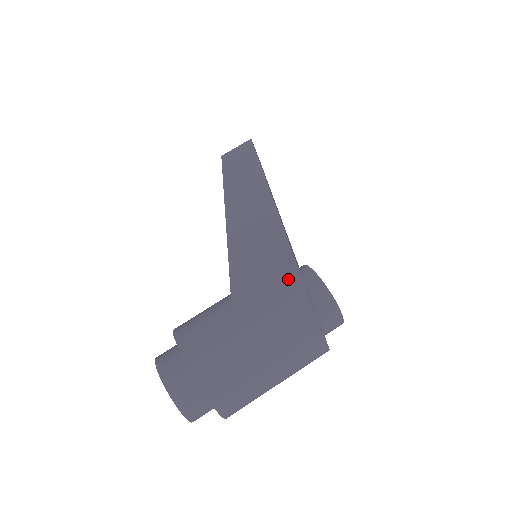
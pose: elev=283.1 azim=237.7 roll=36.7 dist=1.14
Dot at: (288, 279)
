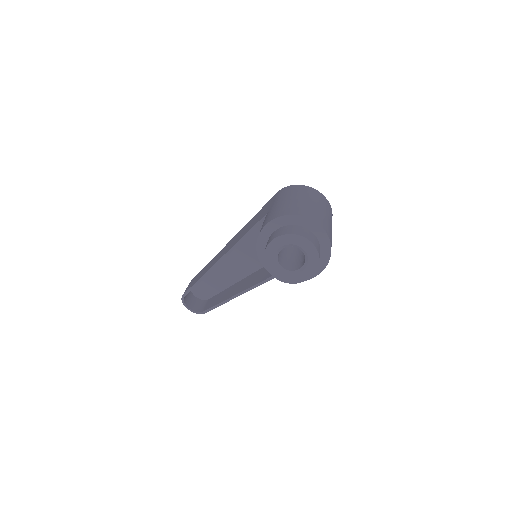
Dot at: (279, 193)
